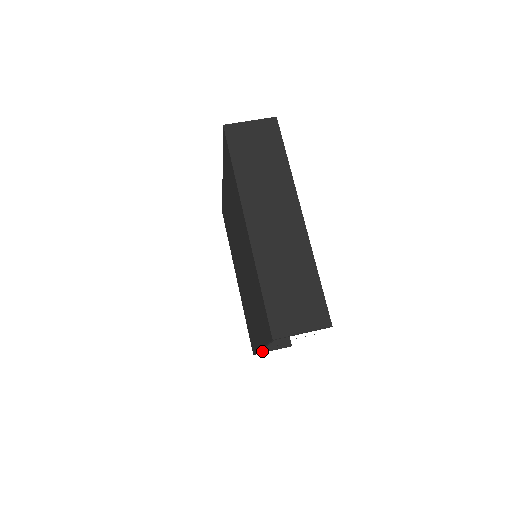
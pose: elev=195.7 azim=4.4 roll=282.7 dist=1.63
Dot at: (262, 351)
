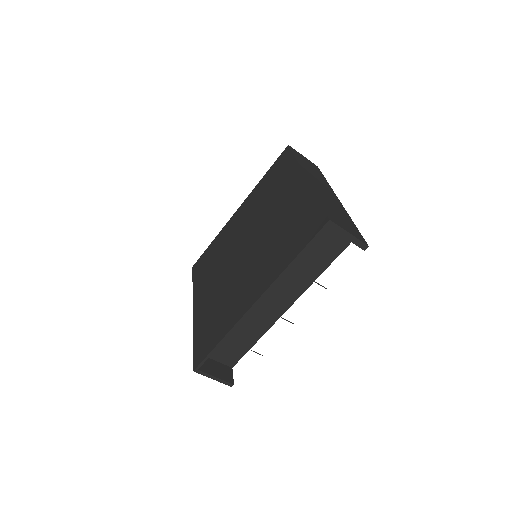
Dot at: (205, 371)
